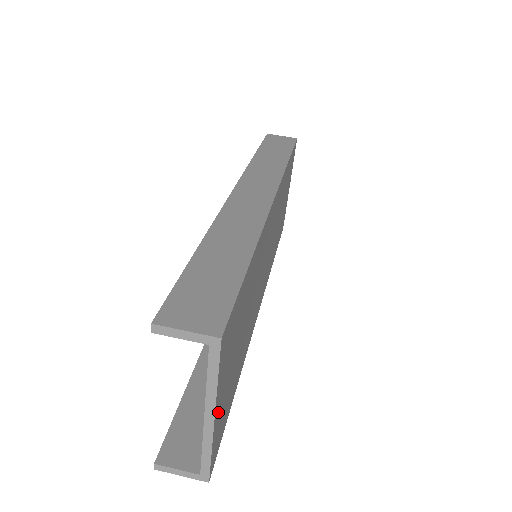
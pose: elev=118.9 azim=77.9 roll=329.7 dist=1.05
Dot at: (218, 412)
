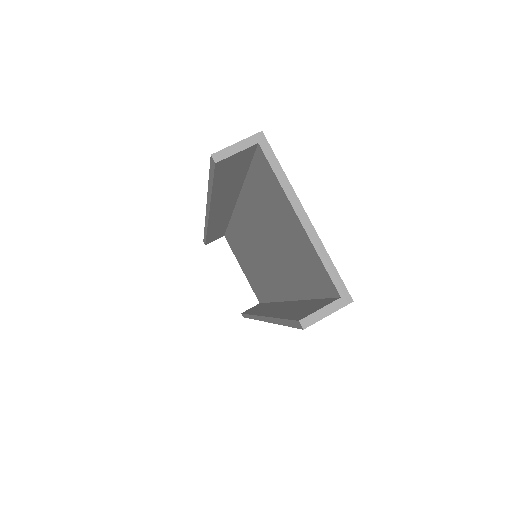
Dot at: occluded
